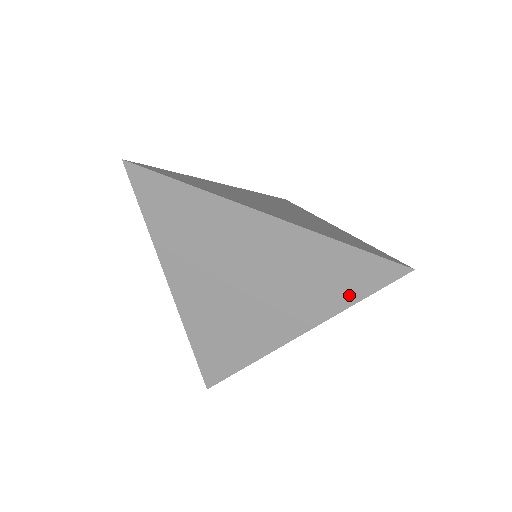
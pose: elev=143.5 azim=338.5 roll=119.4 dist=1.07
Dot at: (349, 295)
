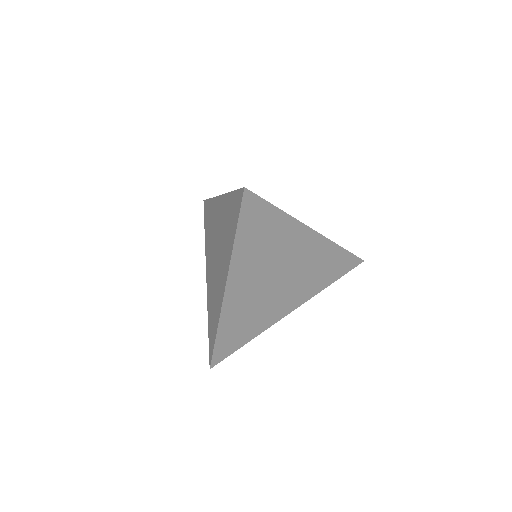
Dot at: (233, 232)
